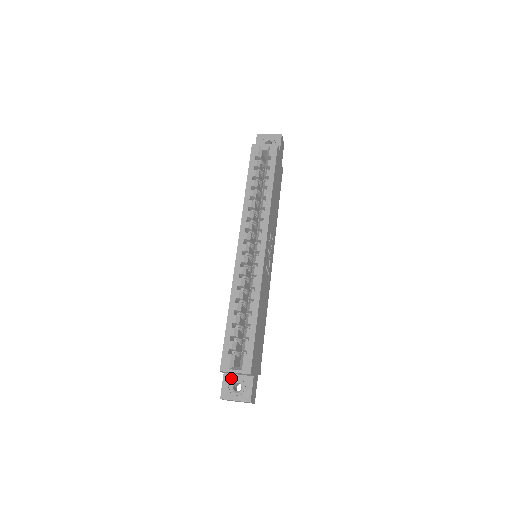
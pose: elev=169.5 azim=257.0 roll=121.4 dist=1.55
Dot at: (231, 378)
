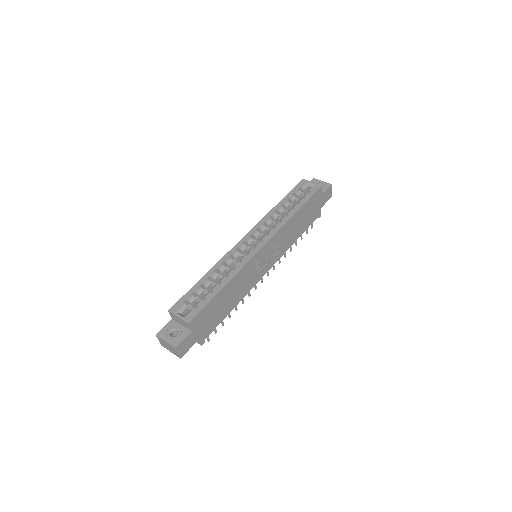
Dot at: (174, 325)
